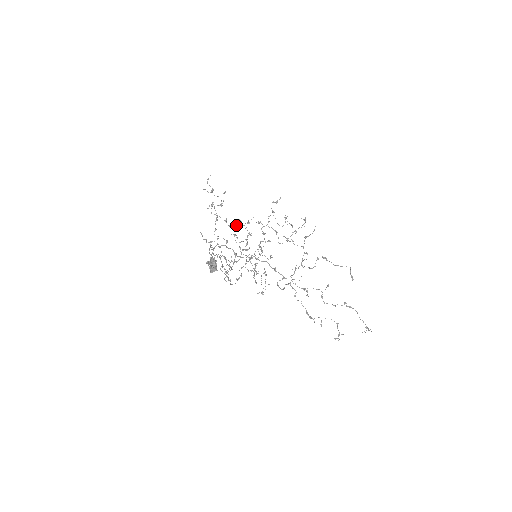
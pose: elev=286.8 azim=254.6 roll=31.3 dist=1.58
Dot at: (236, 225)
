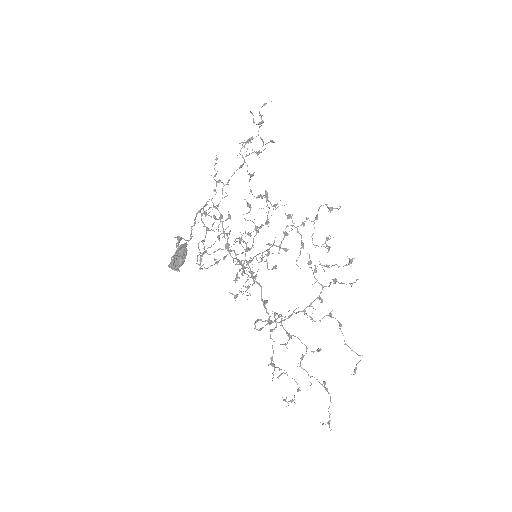
Dot at: (258, 196)
